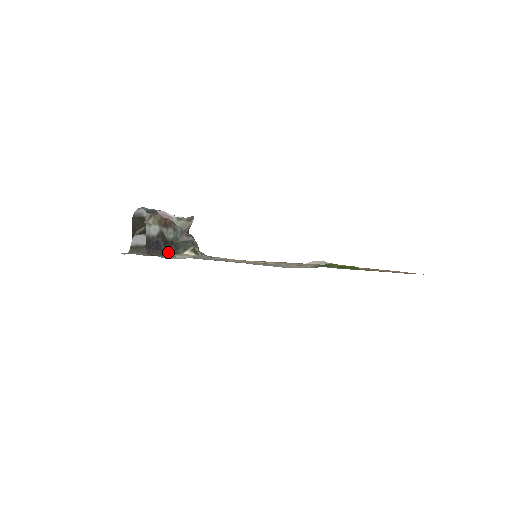
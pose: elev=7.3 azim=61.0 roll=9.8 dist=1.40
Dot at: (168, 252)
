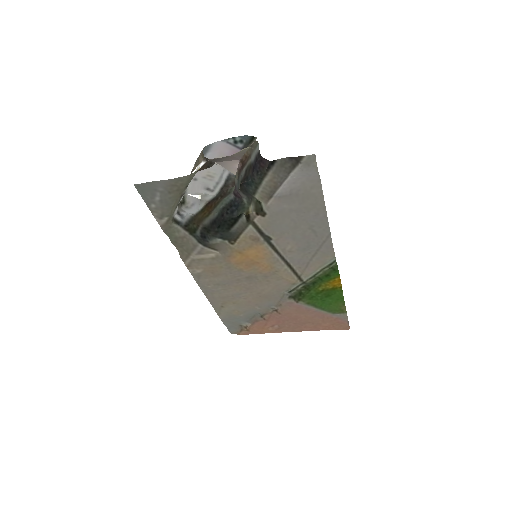
Dot at: (253, 184)
